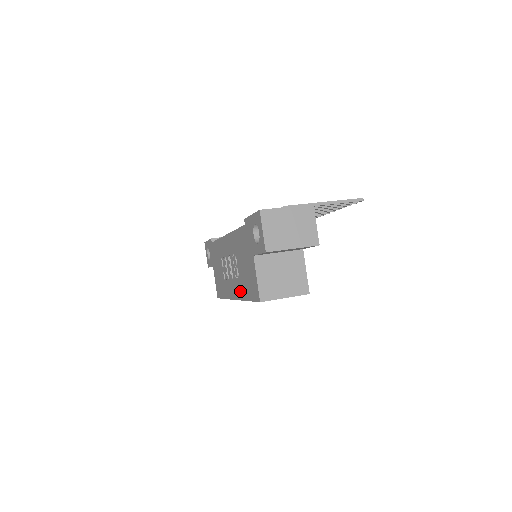
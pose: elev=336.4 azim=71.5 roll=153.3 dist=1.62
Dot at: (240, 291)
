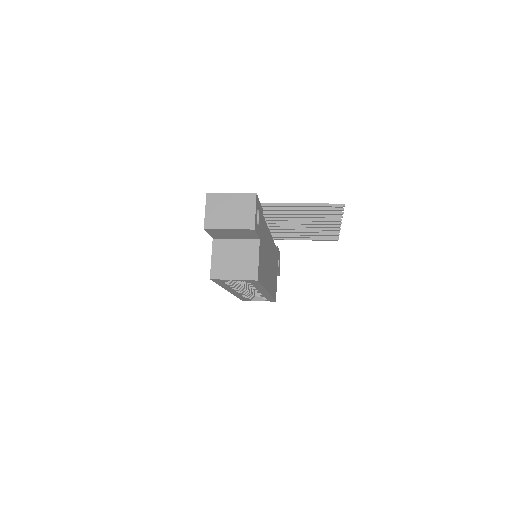
Dot at: occluded
